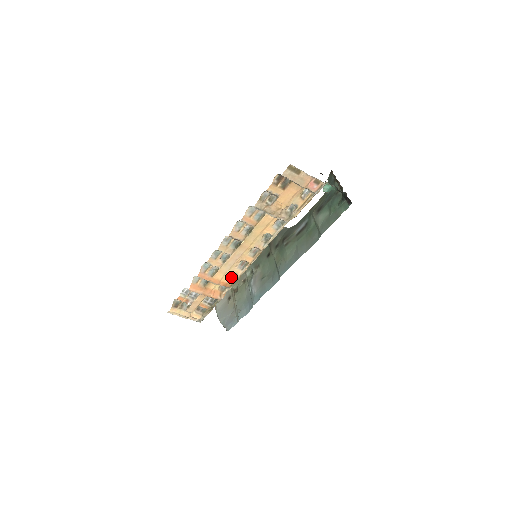
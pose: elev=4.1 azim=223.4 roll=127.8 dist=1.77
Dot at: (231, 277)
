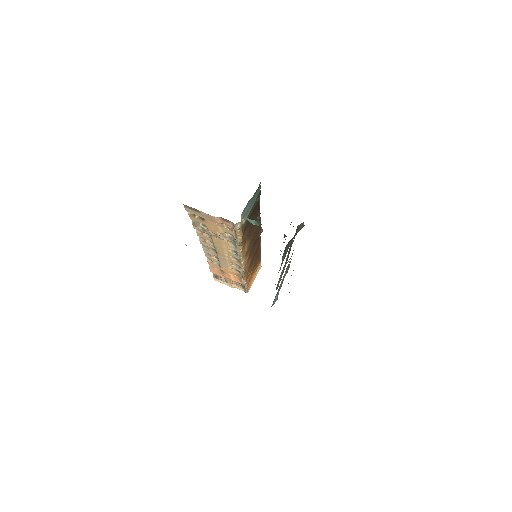
Dot at: occluded
